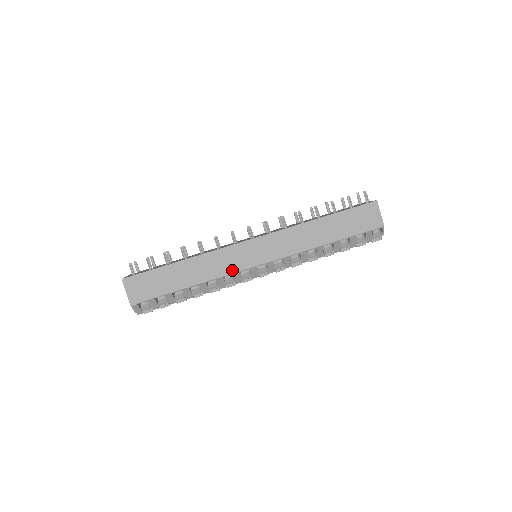
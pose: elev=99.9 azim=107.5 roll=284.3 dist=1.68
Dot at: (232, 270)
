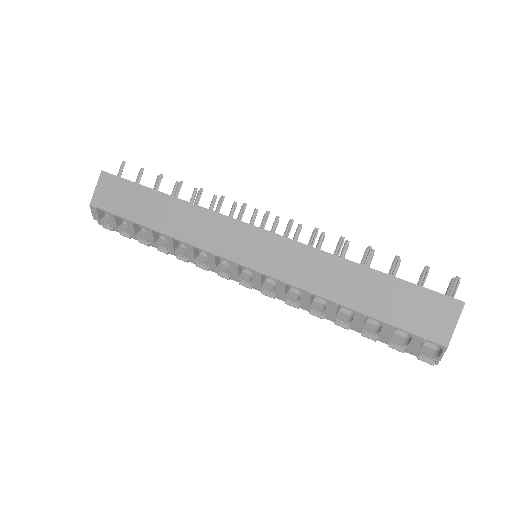
Dot at: (208, 246)
